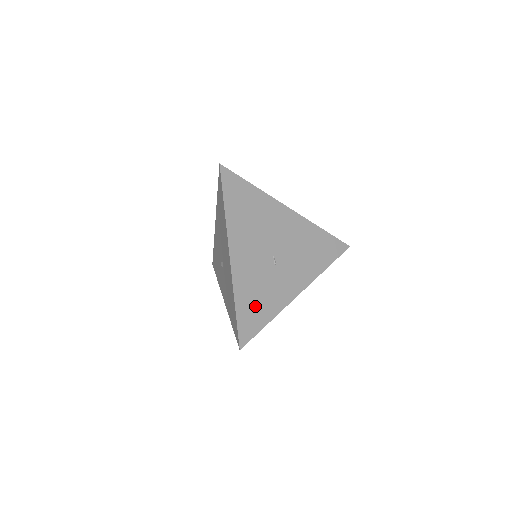
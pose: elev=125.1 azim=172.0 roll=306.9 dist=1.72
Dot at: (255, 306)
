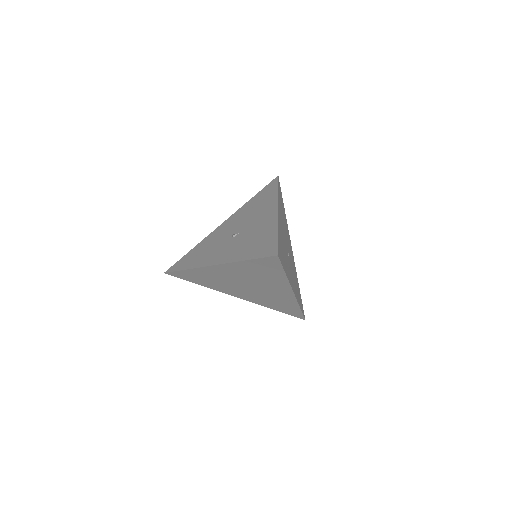
Dot at: (283, 252)
